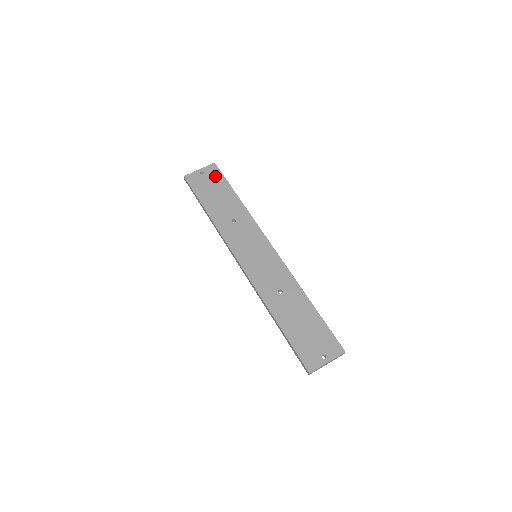
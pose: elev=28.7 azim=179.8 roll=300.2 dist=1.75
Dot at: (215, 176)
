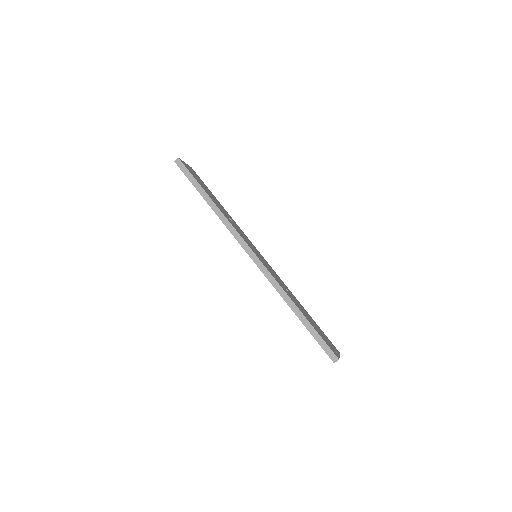
Dot at: occluded
